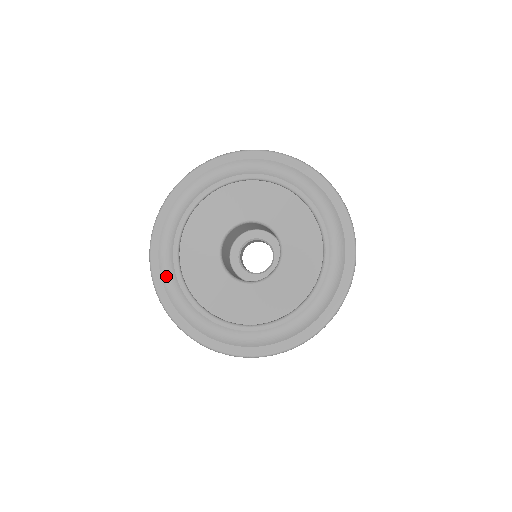
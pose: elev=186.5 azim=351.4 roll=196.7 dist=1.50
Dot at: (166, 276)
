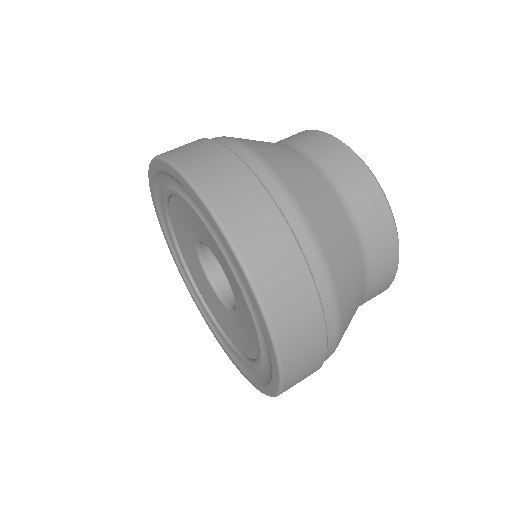
Dot at: (190, 285)
